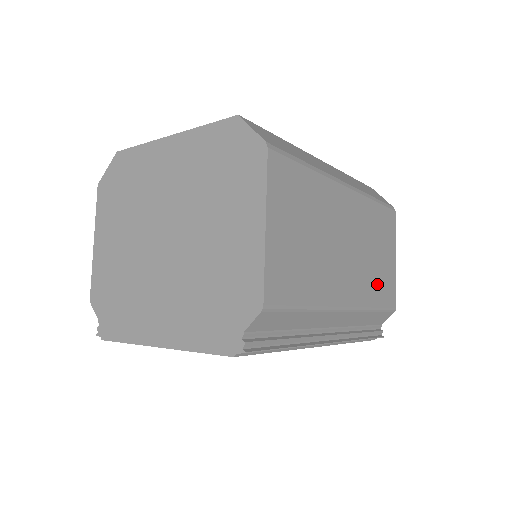
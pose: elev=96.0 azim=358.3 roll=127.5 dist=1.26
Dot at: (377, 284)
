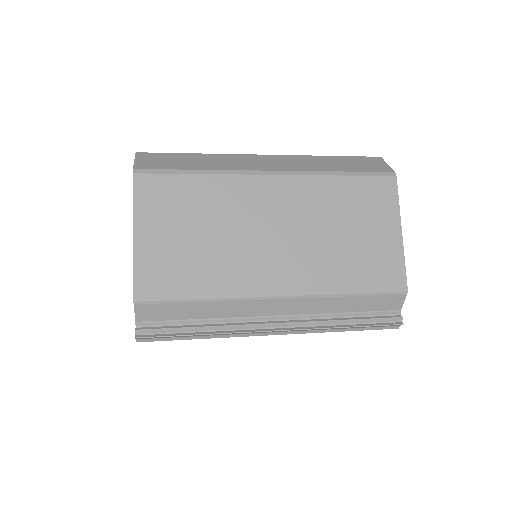
Dot at: (352, 265)
